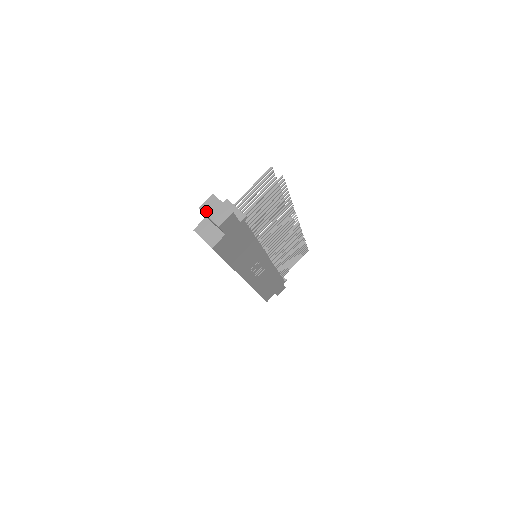
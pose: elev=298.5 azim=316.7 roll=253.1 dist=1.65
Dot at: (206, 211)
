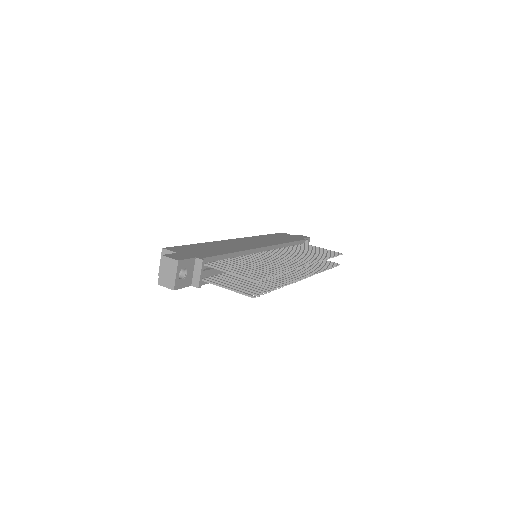
Dot at: (163, 264)
